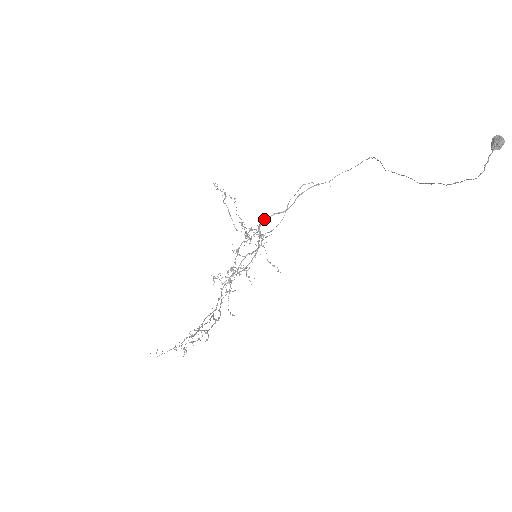
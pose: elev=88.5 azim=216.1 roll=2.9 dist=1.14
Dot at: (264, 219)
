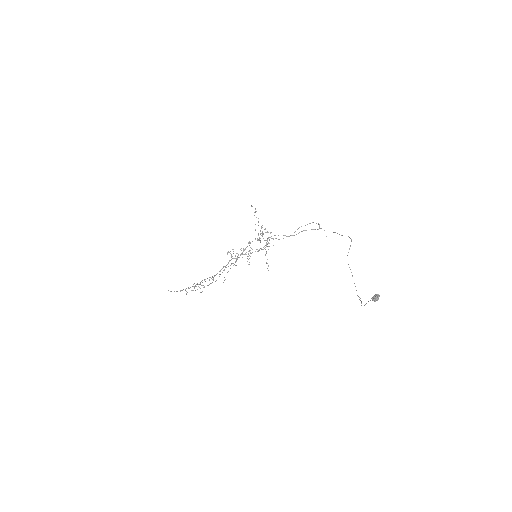
Dot at: (274, 235)
